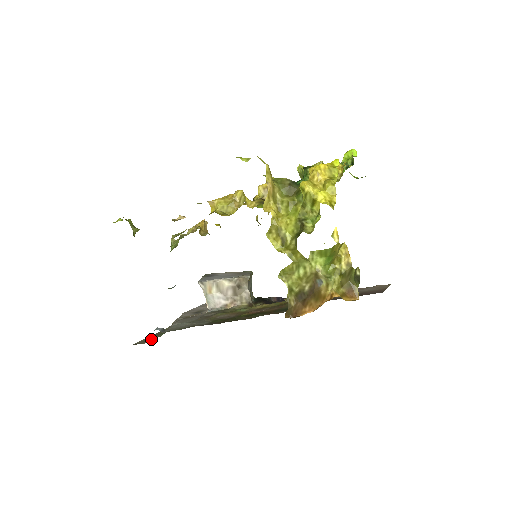
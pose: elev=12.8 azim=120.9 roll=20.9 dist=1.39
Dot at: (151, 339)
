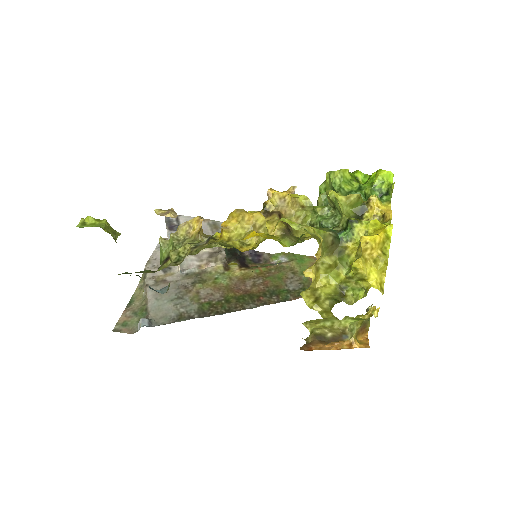
Dot at: (132, 324)
